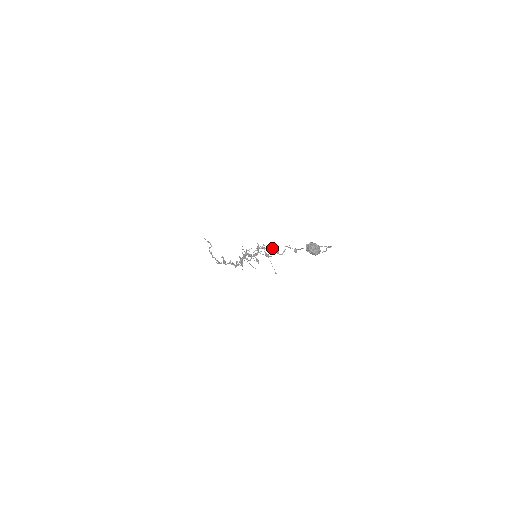
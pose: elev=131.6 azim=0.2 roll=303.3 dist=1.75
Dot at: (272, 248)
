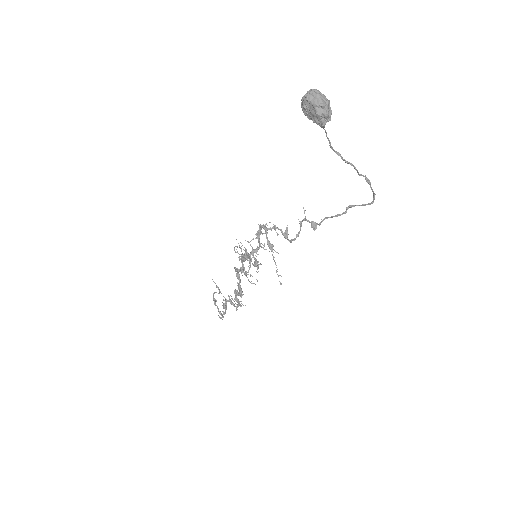
Dot at: occluded
